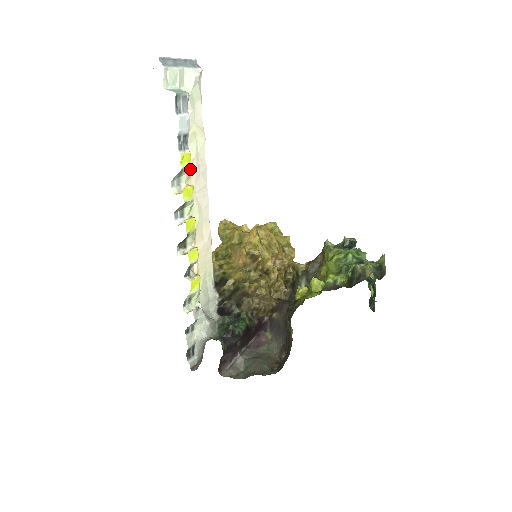
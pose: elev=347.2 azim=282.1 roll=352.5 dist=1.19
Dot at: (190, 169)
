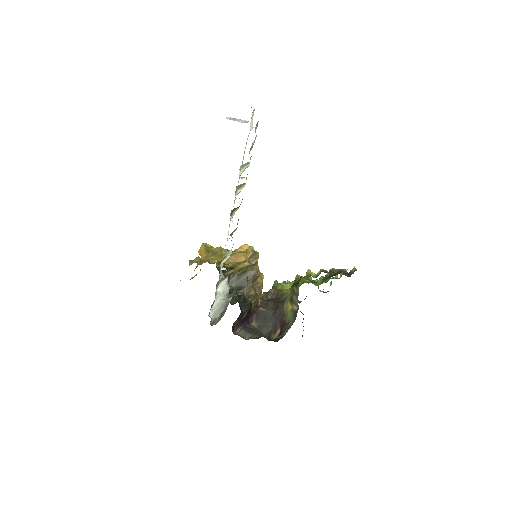
Dot at: occluded
